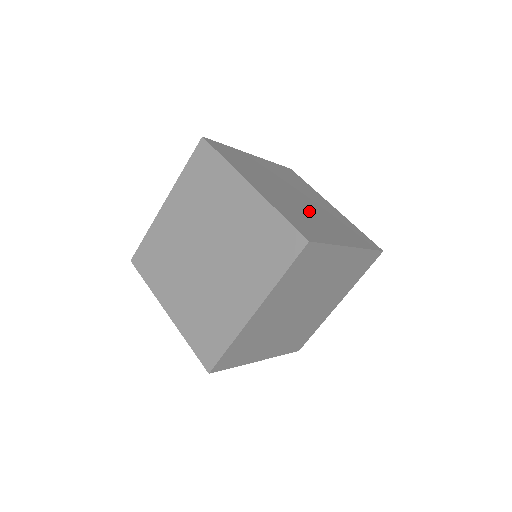
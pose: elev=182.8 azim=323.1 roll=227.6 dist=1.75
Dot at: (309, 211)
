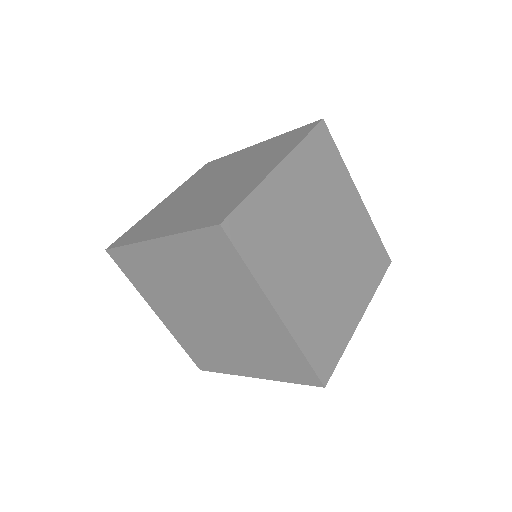
Dot at: (332, 280)
